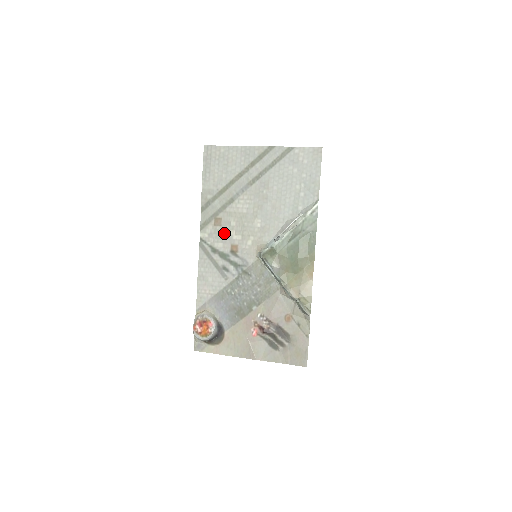
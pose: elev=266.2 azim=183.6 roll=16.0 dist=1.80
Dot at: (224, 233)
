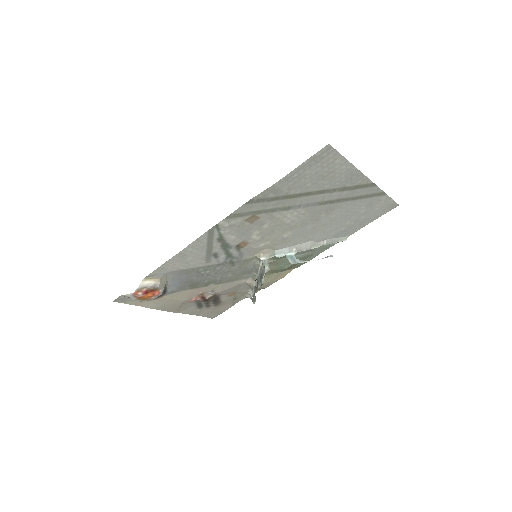
Dot at: (248, 230)
